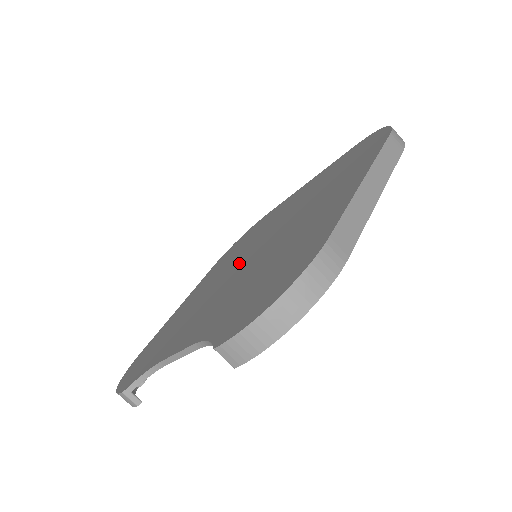
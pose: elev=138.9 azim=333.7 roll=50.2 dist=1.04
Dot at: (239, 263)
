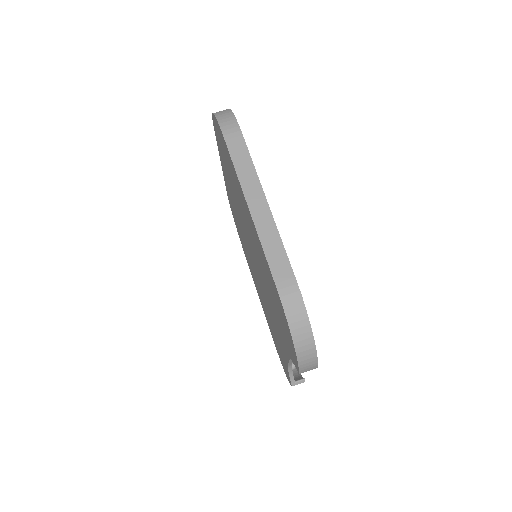
Dot at: (254, 266)
